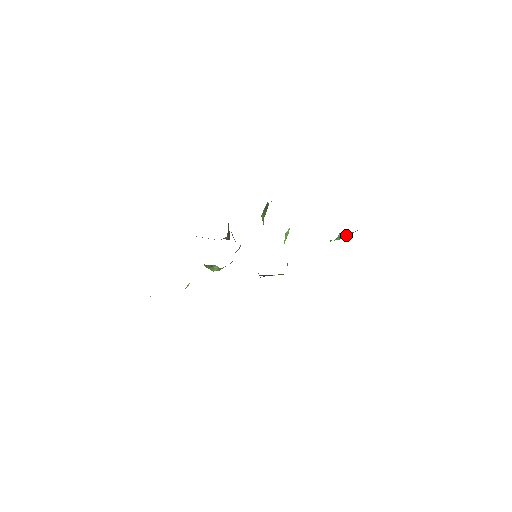
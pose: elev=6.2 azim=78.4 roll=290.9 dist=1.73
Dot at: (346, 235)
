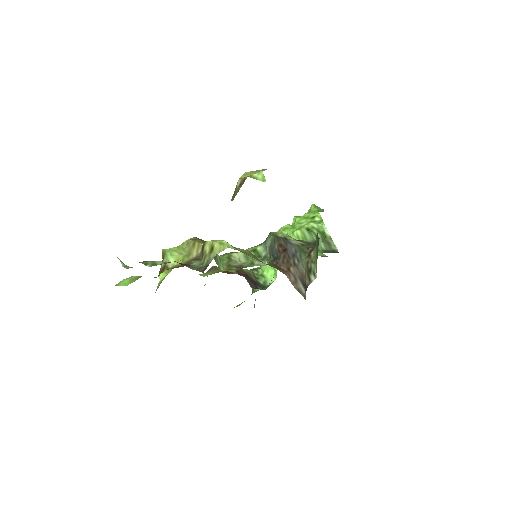
Dot at: occluded
